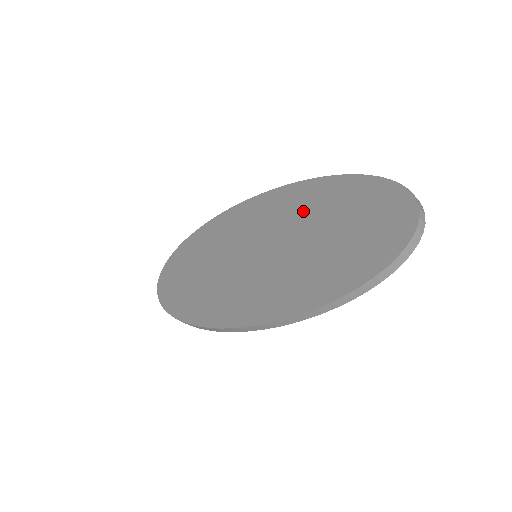
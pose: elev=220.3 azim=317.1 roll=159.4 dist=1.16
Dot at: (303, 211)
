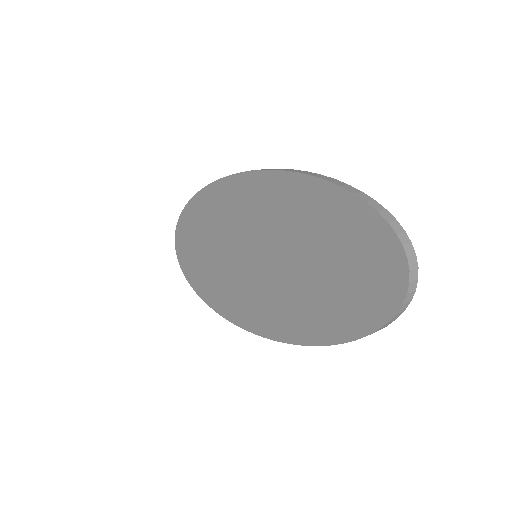
Dot at: (283, 217)
